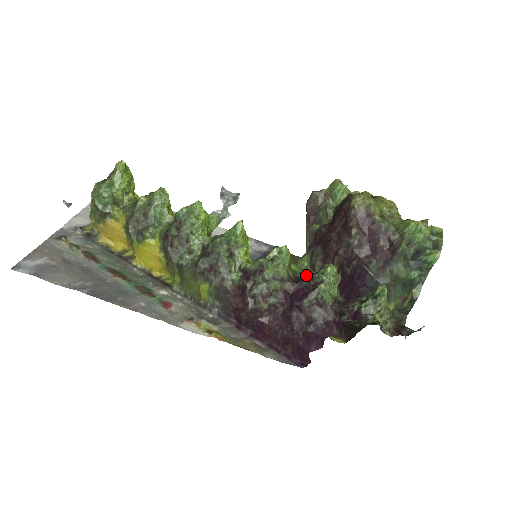
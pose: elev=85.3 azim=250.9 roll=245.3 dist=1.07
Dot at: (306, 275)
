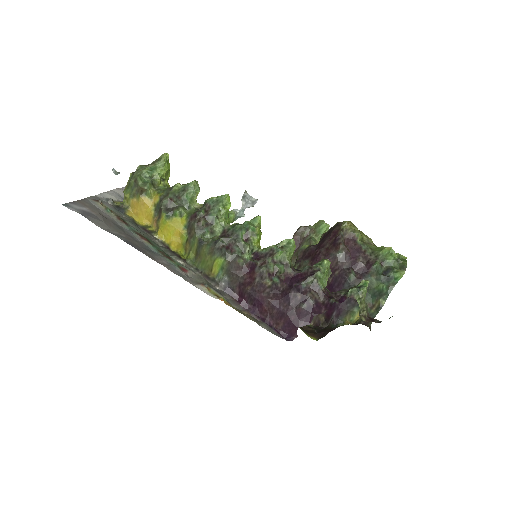
Dot at: occluded
